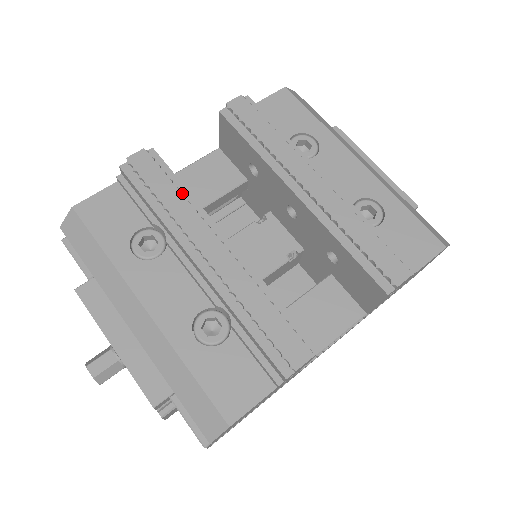
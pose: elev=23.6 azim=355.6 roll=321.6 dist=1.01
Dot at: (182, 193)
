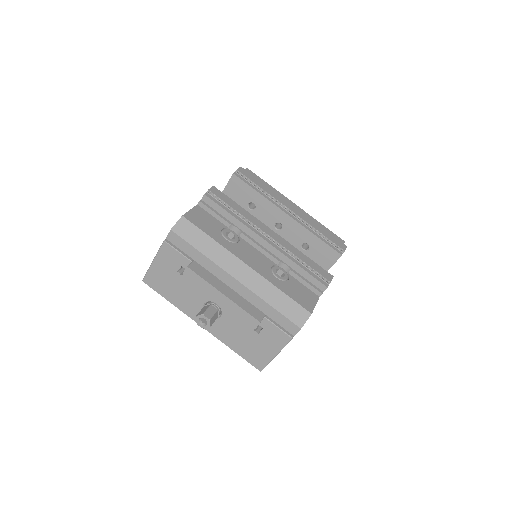
Dot at: occluded
